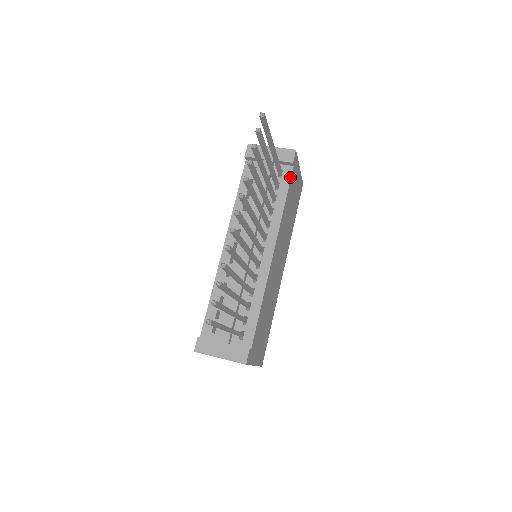
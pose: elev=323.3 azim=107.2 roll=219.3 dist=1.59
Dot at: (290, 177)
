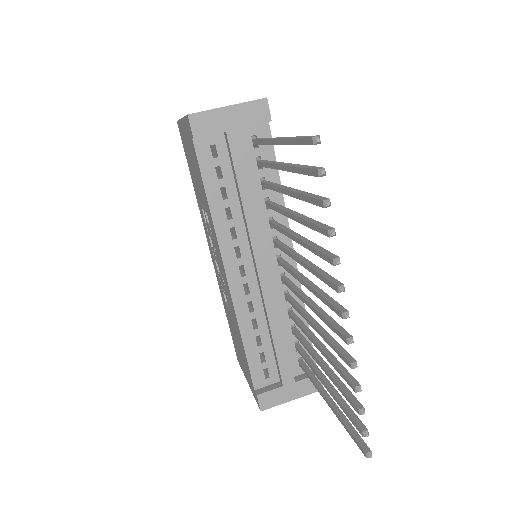
Dot at: occluded
